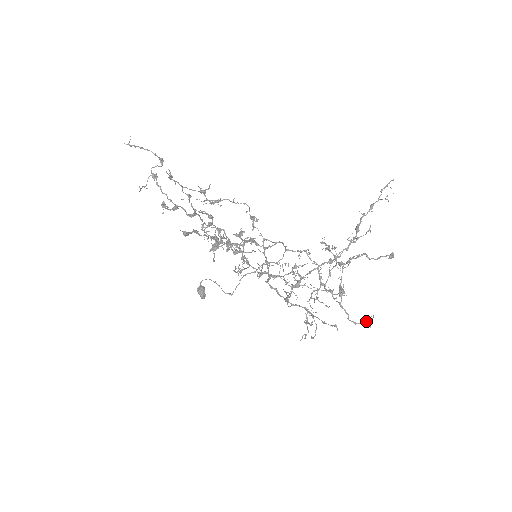
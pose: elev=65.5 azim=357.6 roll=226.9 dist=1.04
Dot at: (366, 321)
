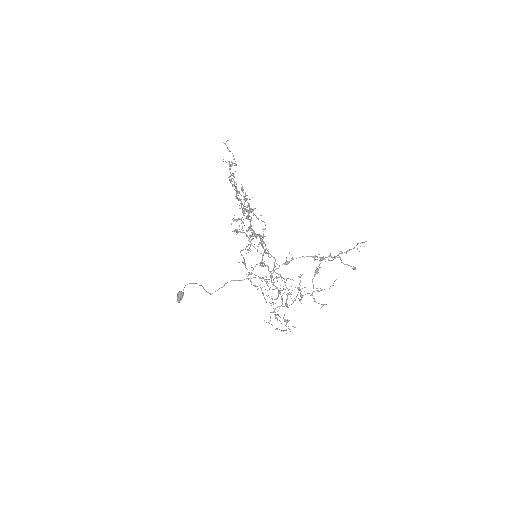
Dot at: occluded
